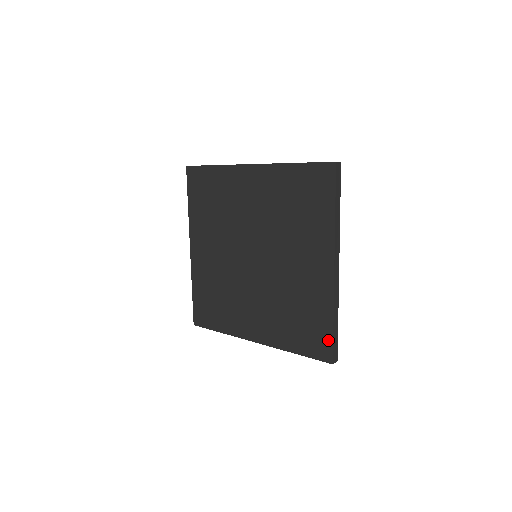
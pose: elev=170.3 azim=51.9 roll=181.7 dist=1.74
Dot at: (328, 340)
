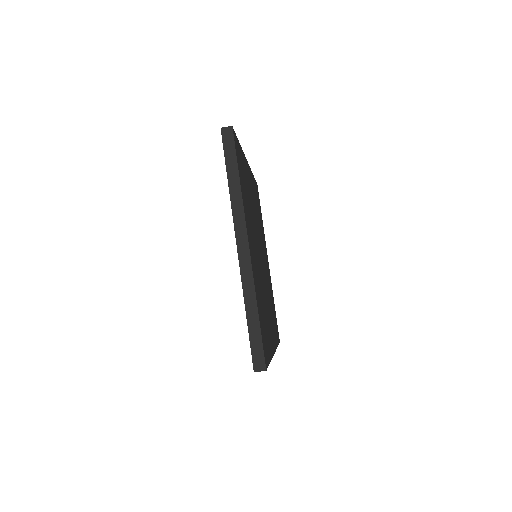
Dot at: occluded
